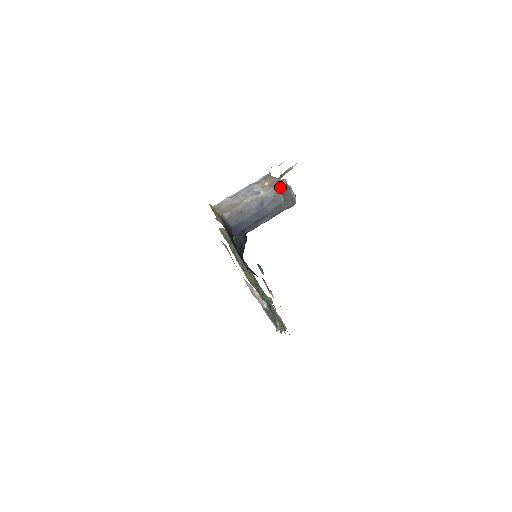
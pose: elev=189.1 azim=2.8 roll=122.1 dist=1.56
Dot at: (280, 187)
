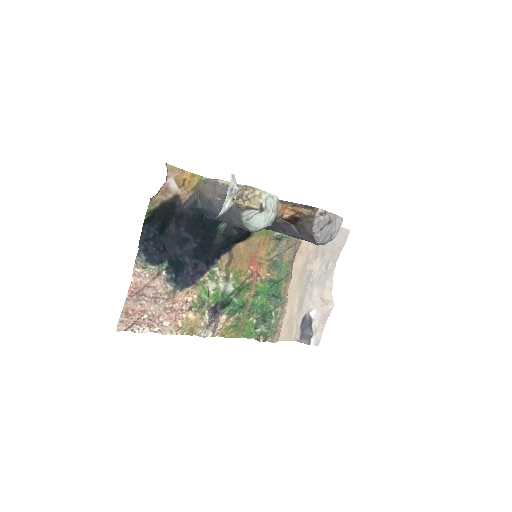
Dot at: (300, 213)
